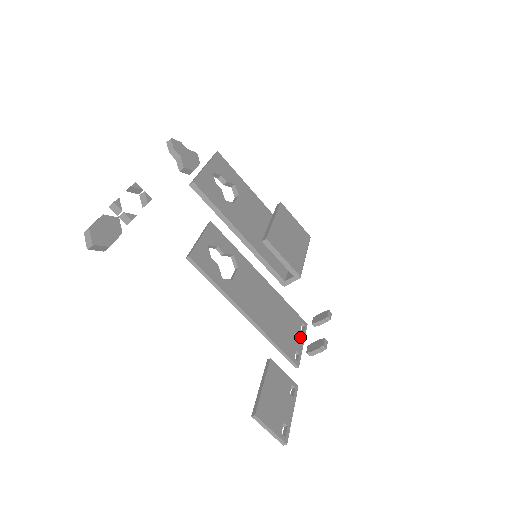
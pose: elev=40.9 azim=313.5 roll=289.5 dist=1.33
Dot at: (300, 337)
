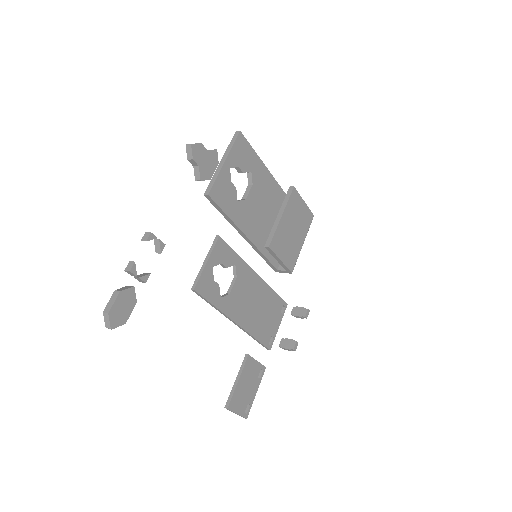
Dot at: (278, 321)
